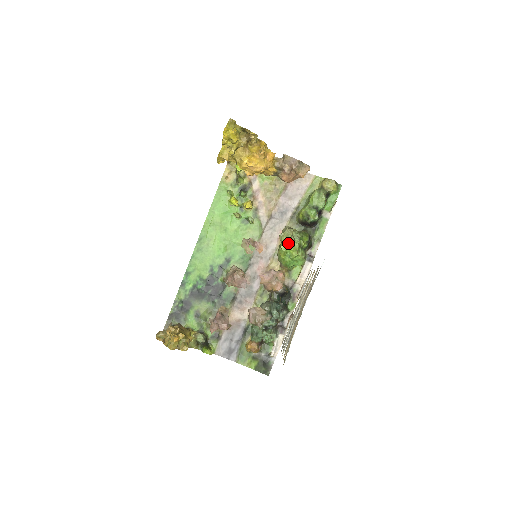
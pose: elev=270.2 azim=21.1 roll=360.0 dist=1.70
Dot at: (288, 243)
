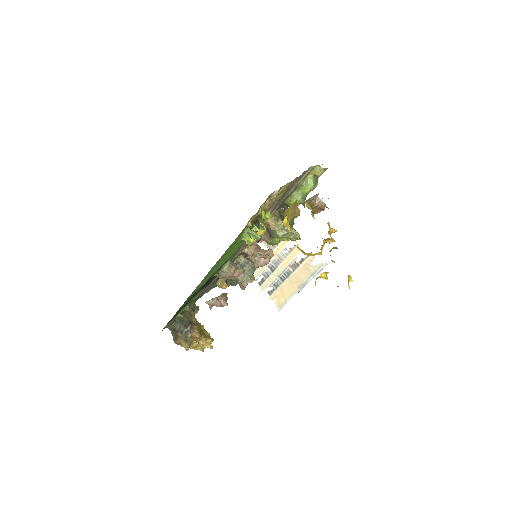
Dot at: (285, 238)
